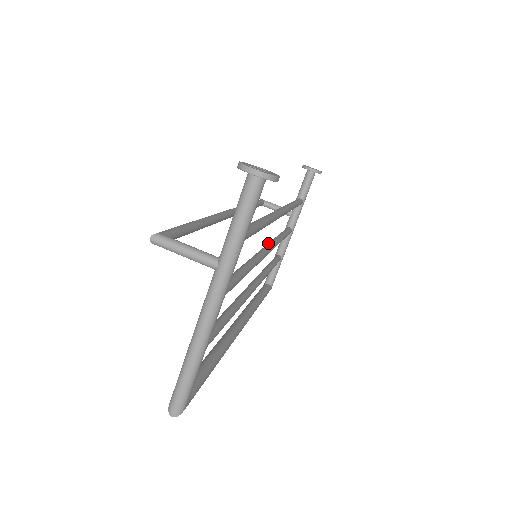
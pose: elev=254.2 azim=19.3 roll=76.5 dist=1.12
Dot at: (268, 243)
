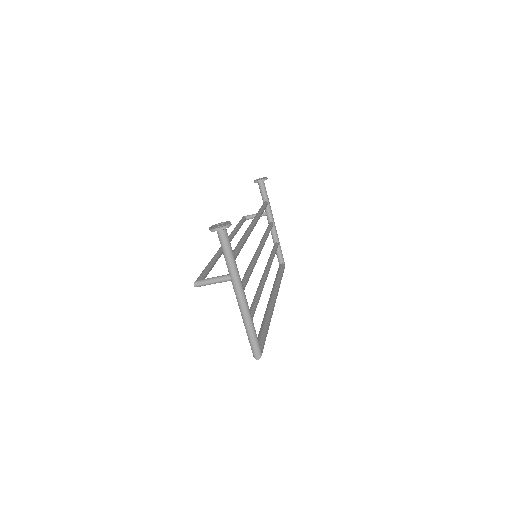
Dot at: (259, 244)
